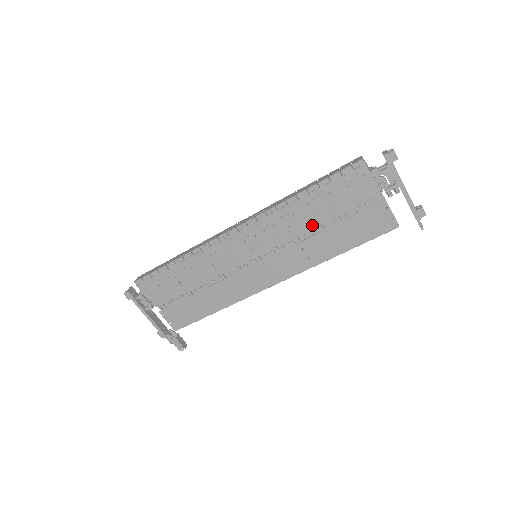
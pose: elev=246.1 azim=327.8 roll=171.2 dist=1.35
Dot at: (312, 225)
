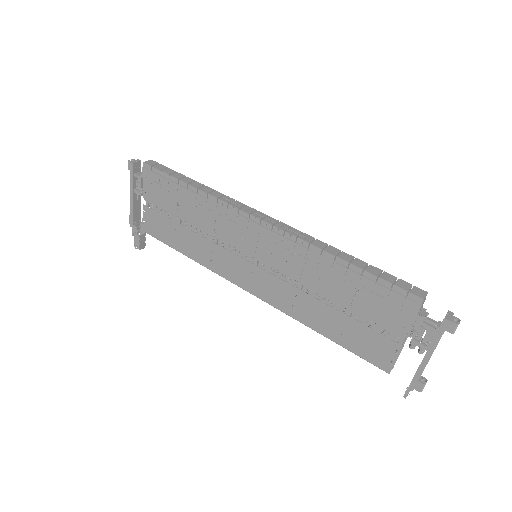
Dot at: (323, 291)
